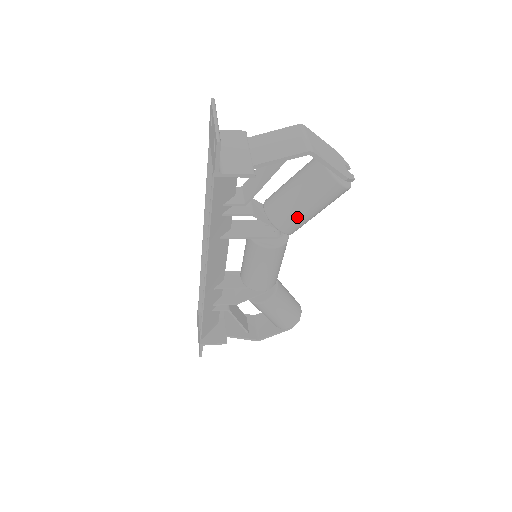
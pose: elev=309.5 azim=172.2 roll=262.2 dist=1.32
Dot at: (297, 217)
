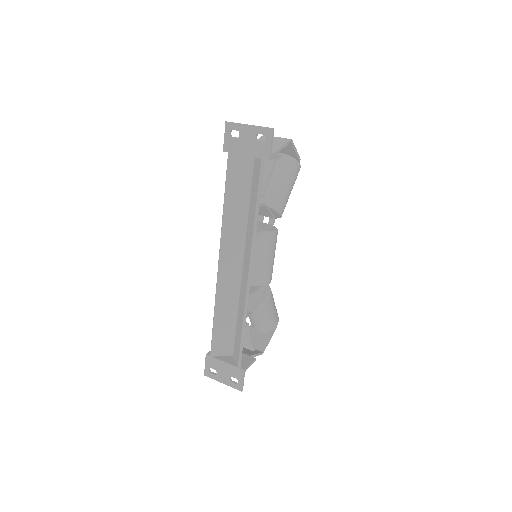
Dot at: (286, 197)
